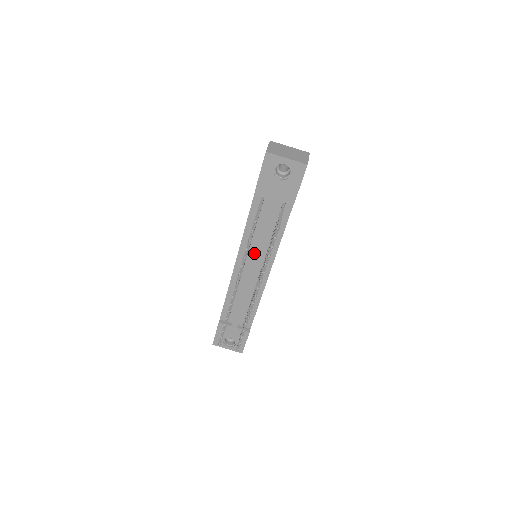
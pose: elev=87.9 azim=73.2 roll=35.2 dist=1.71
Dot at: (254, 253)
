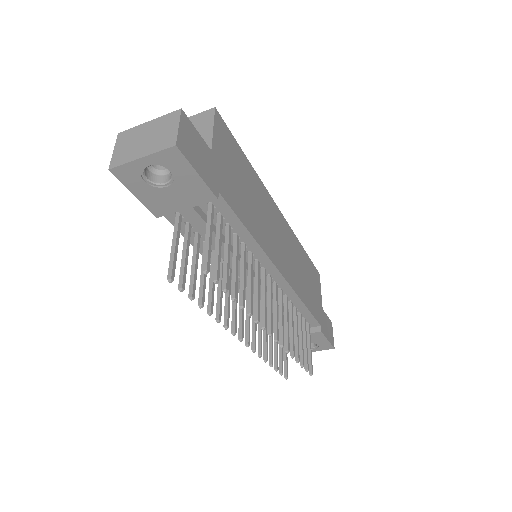
Dot at: (238, 272)
